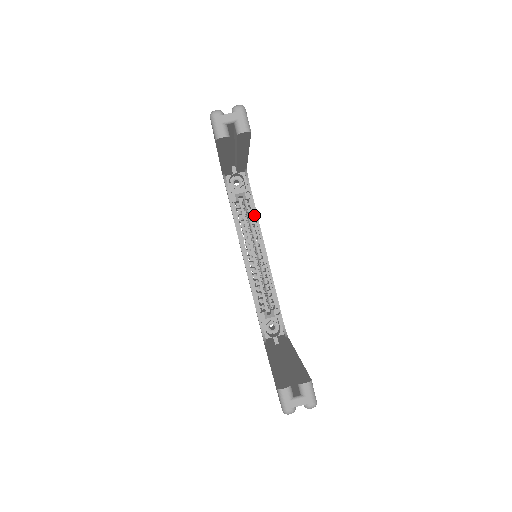
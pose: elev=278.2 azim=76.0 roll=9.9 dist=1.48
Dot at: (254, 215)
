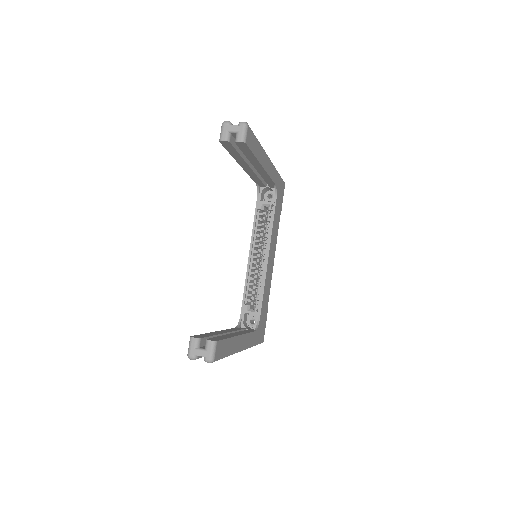
Dot at: (271, 225)
